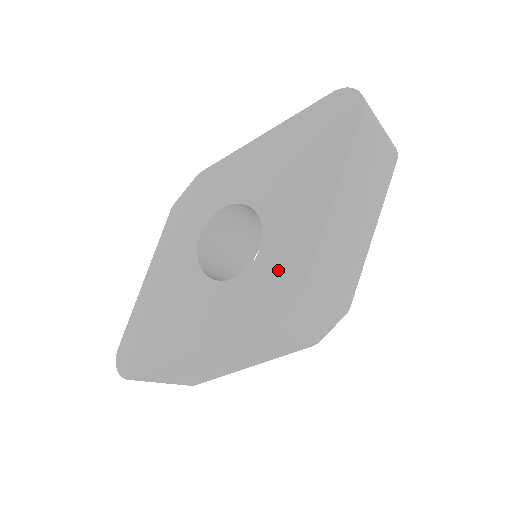
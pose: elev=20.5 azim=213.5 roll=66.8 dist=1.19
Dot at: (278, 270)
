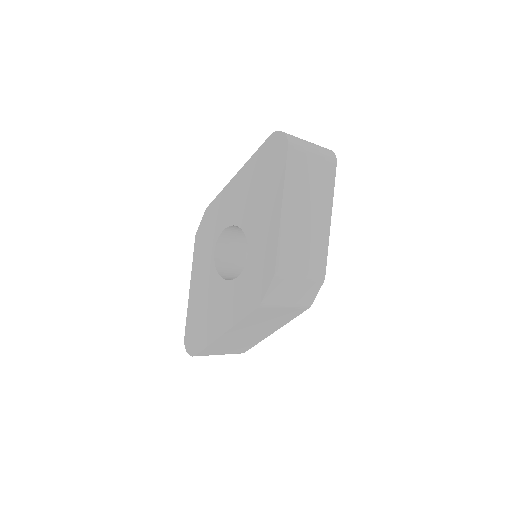
Dot at: (259, 266)
